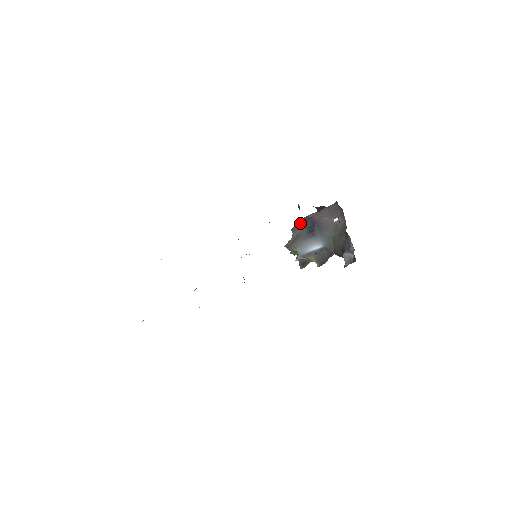
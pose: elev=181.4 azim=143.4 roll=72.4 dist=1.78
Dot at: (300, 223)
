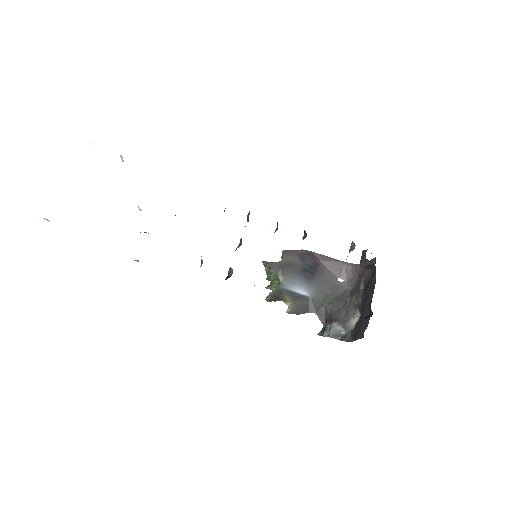
Dot at: (299, 252)
